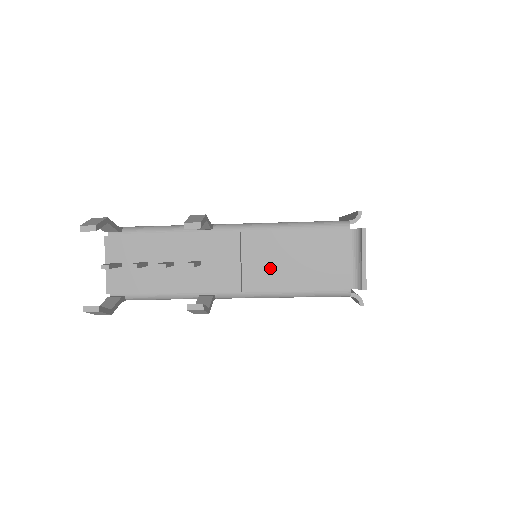
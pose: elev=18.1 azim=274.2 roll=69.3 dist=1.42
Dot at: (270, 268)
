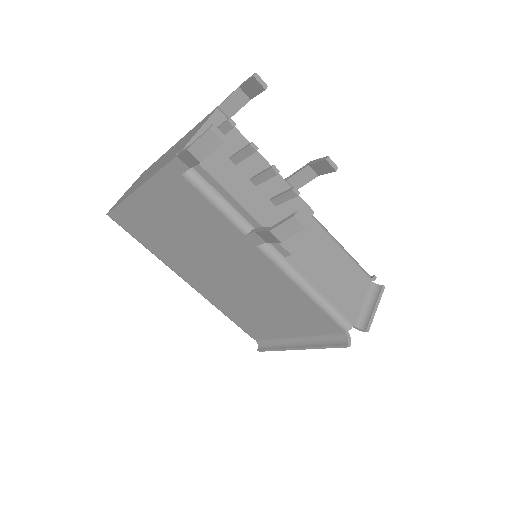
Dot at: (313, 259)
